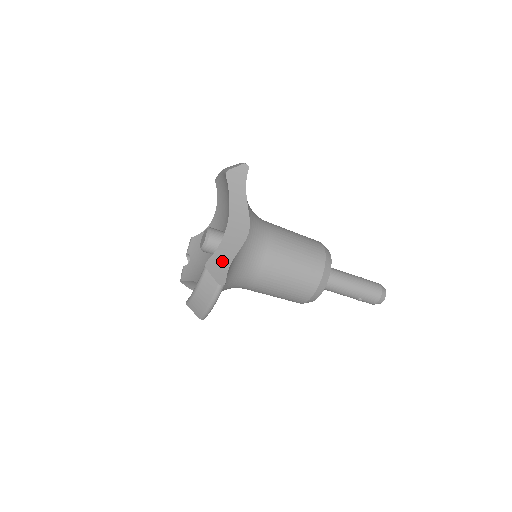
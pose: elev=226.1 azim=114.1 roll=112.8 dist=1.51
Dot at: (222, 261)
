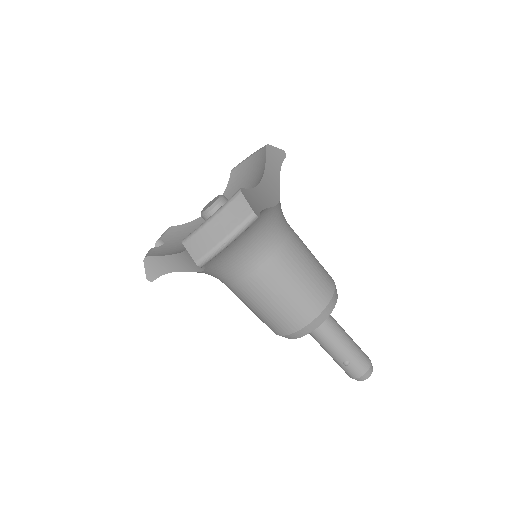
Dot at: (255, 200)
